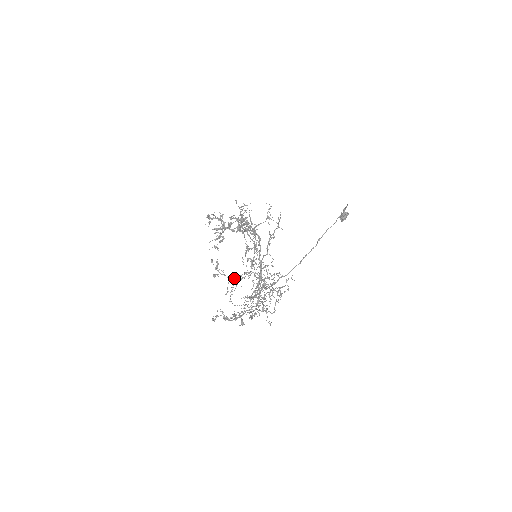
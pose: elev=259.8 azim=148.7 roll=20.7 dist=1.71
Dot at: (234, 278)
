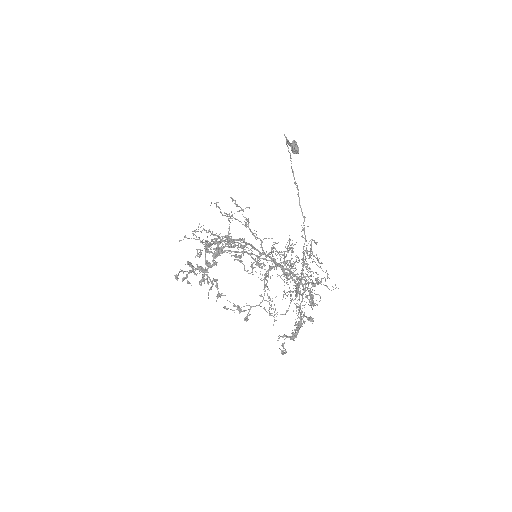
Dot at: occluded
